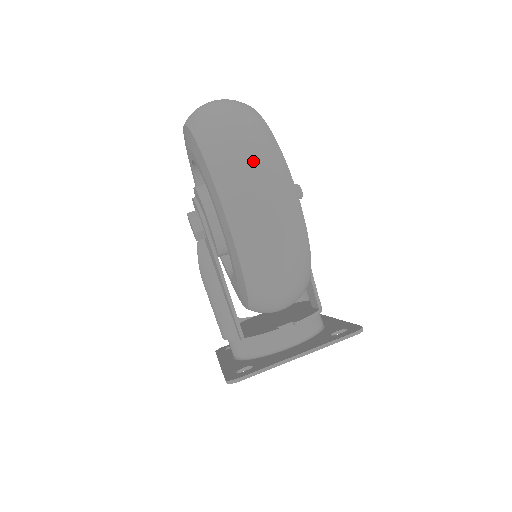
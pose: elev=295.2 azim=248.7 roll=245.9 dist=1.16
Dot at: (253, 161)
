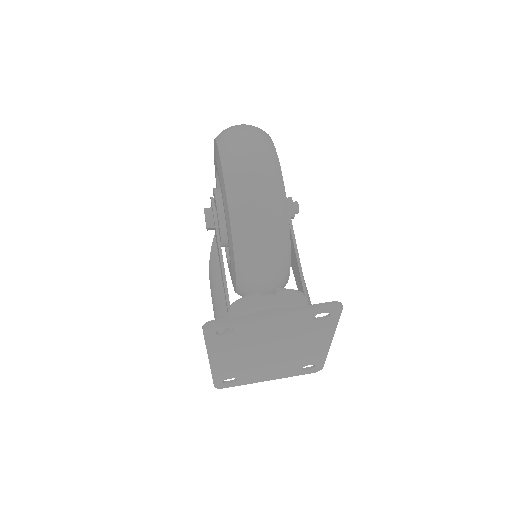
Dot at: (247, 134)
